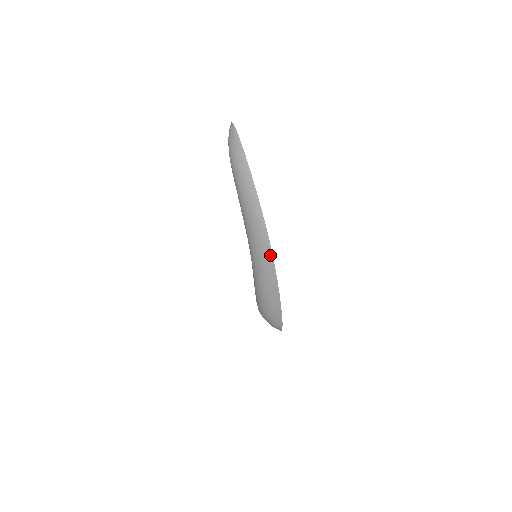
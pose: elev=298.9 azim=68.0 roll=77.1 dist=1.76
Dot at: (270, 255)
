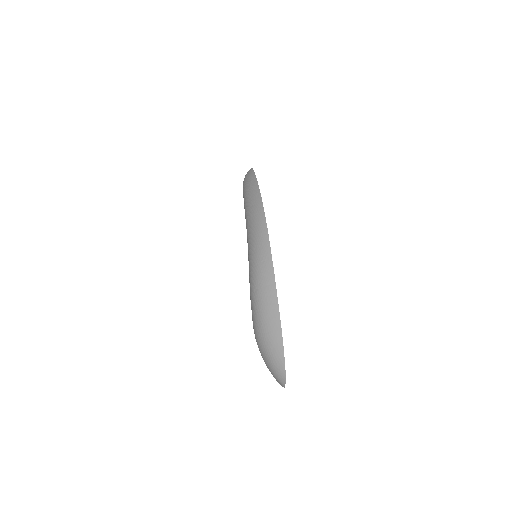
Dot at: (263, 221)
